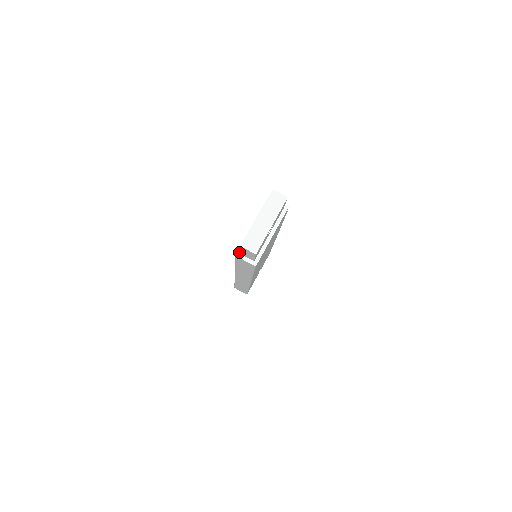
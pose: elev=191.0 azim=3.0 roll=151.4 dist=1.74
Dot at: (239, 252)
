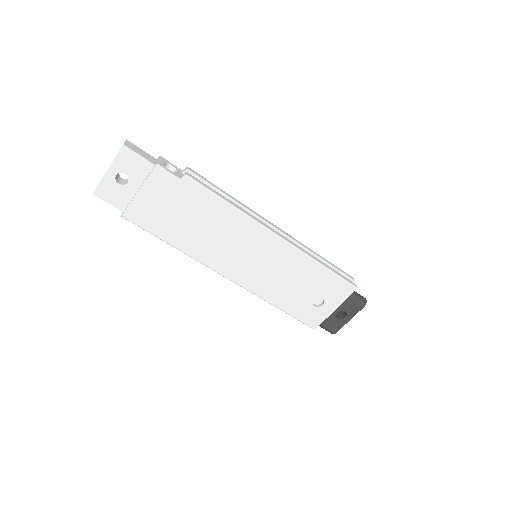
Dot at: occluded
